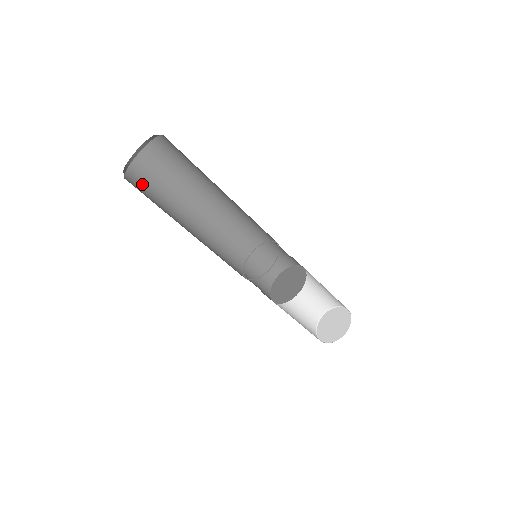
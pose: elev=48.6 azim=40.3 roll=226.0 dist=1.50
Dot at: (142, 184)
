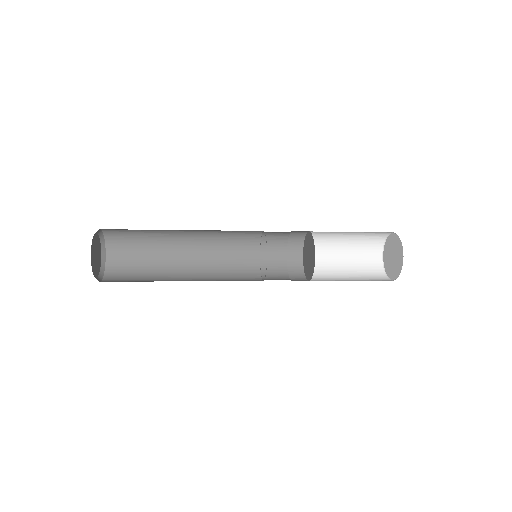
Dot at: (124, 245)
